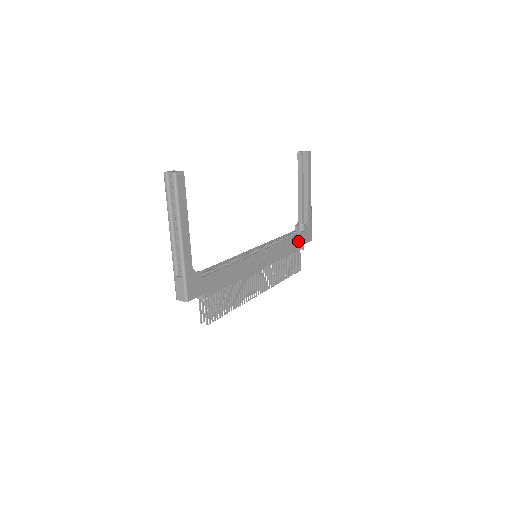
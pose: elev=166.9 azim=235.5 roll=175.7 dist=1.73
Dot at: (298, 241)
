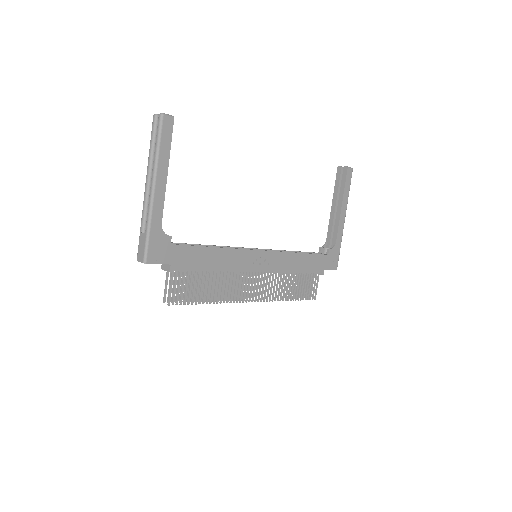
Dot at: (317, 262)
